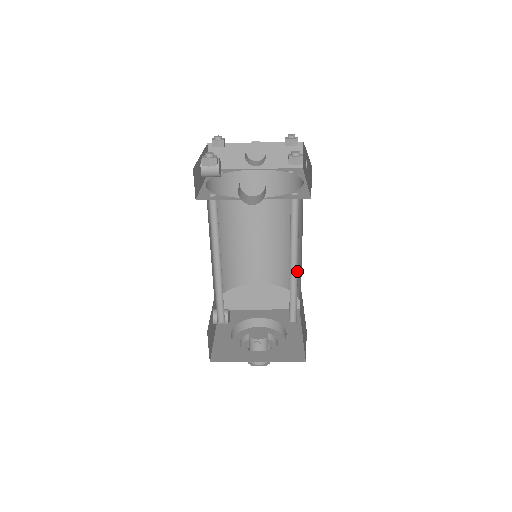
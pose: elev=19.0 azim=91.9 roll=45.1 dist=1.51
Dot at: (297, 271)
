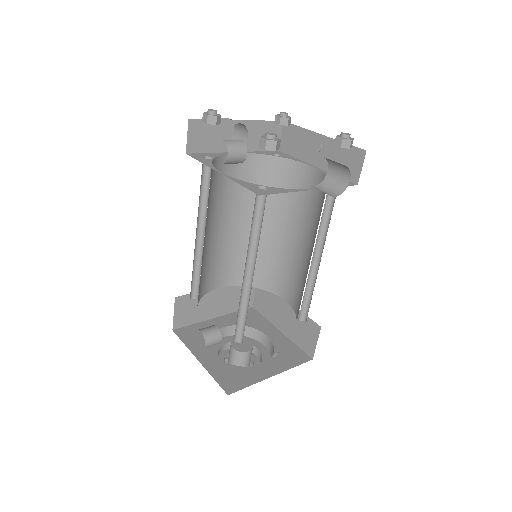
Dot at: (316, 265)
